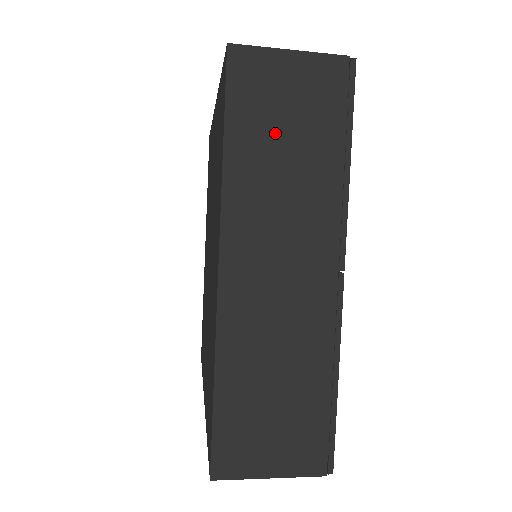
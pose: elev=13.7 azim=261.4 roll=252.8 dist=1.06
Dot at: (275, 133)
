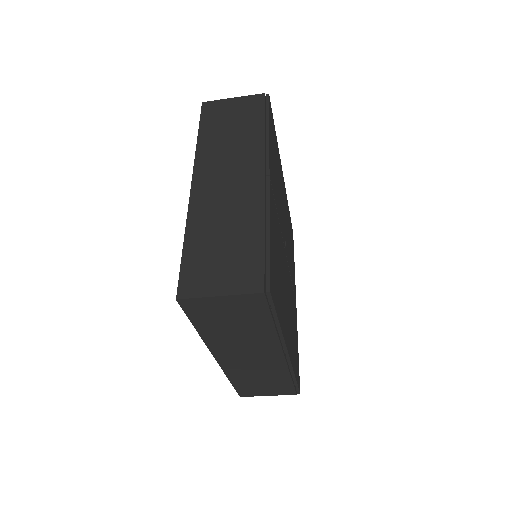
Dot at: (225, 126)
